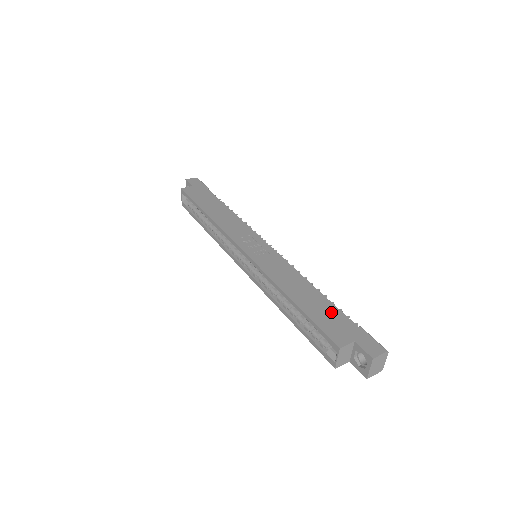
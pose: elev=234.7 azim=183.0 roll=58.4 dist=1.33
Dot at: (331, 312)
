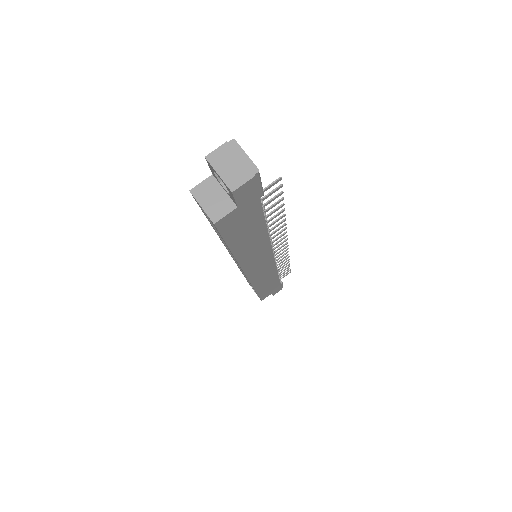
Dot at: occluded
